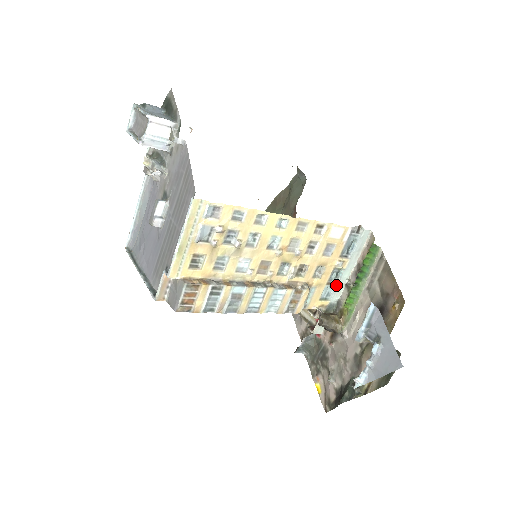
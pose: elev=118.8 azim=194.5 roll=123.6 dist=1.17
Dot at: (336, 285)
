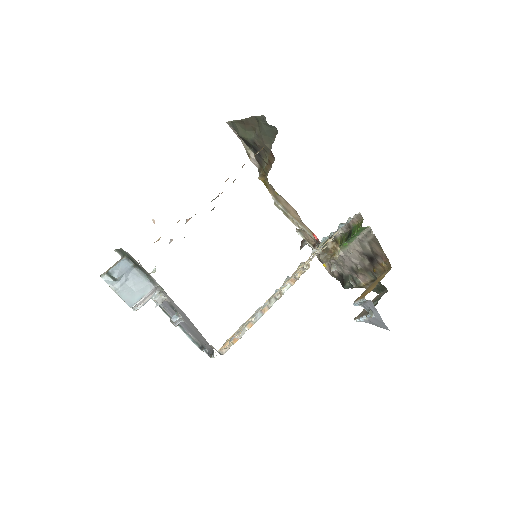
Dot at: (330, 236)
